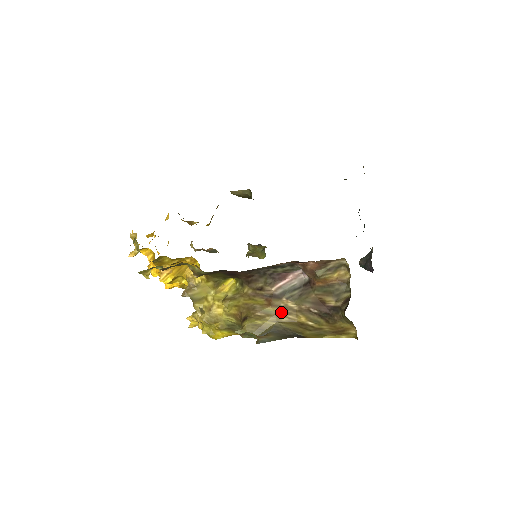
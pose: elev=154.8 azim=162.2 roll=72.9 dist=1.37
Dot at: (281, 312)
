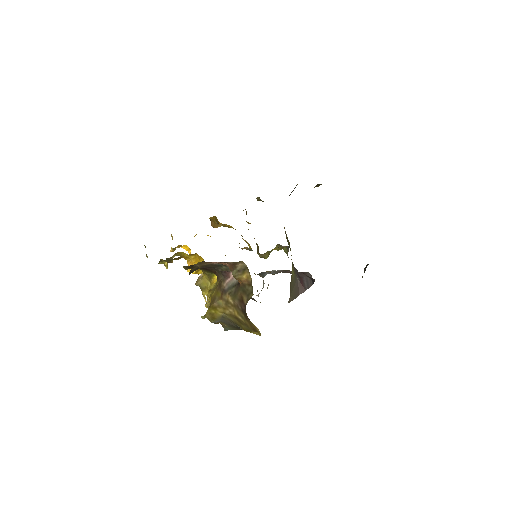
Dot at: (225, 305)
